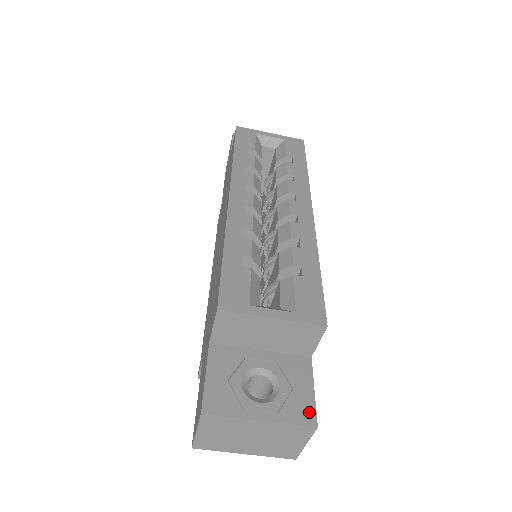
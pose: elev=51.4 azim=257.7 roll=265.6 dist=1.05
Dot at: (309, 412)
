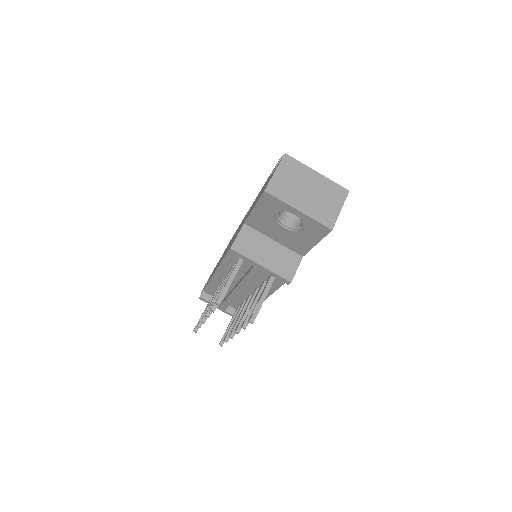
Dot at: occluded
